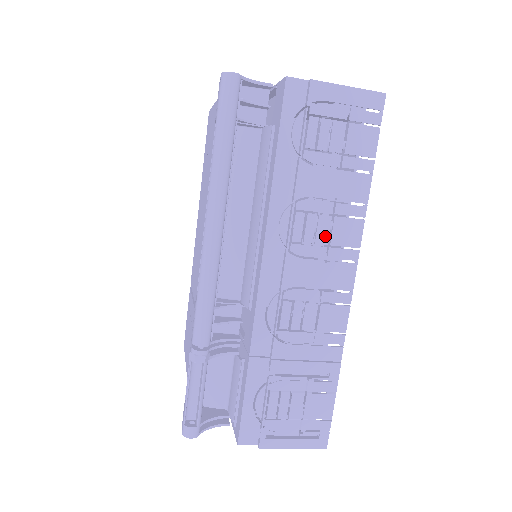
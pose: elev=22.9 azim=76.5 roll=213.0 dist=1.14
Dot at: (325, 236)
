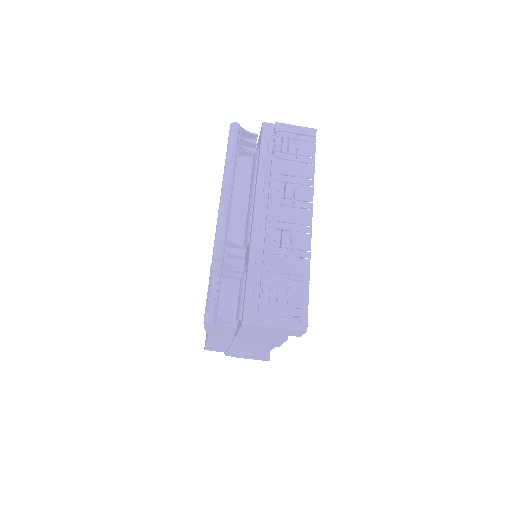
Dot at: (291, 194)
